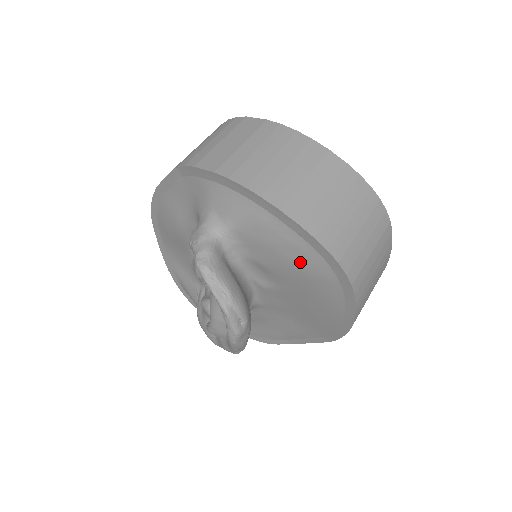
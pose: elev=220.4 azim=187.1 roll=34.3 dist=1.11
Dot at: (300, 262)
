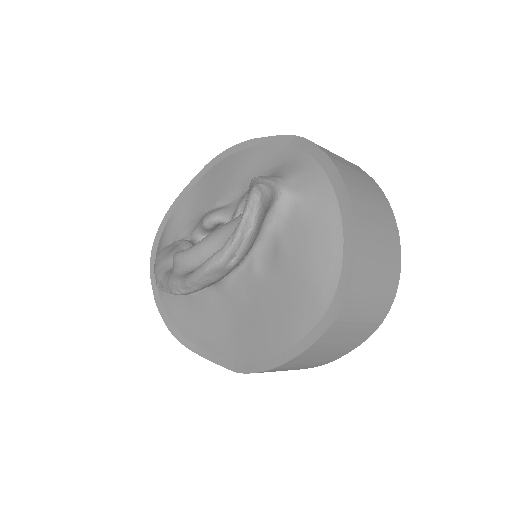
Dot at: (317, 268)
